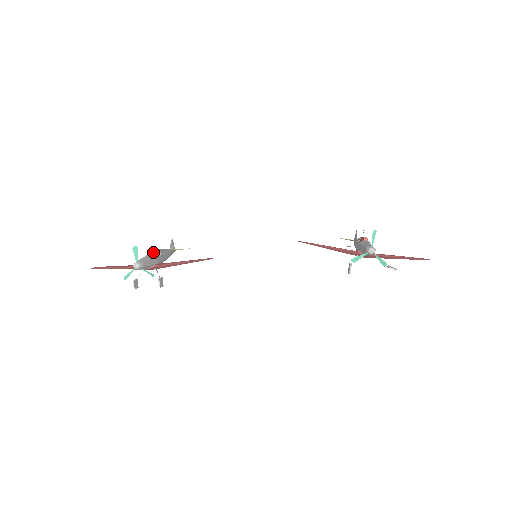
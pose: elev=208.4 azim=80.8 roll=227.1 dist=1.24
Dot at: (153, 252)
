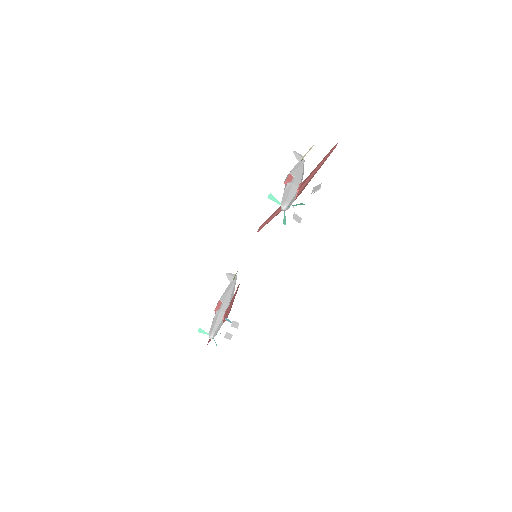
Dot at: (216, 310)
